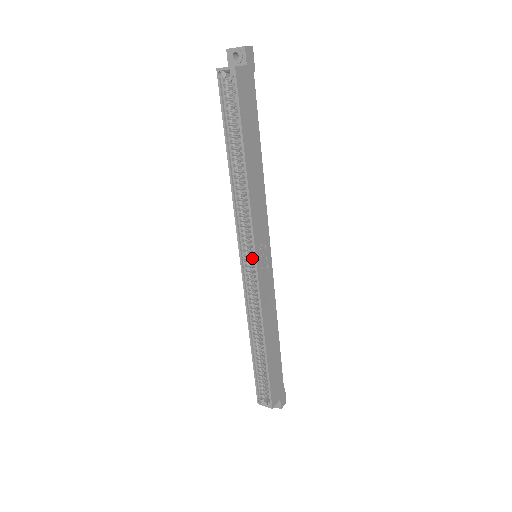
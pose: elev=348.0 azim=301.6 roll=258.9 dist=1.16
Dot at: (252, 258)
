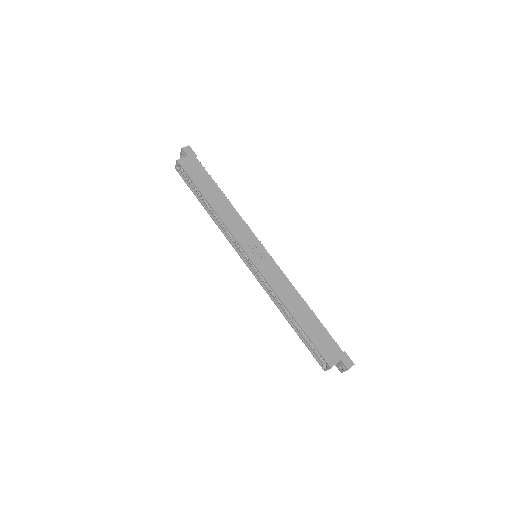
Dot at: (248, 257)
